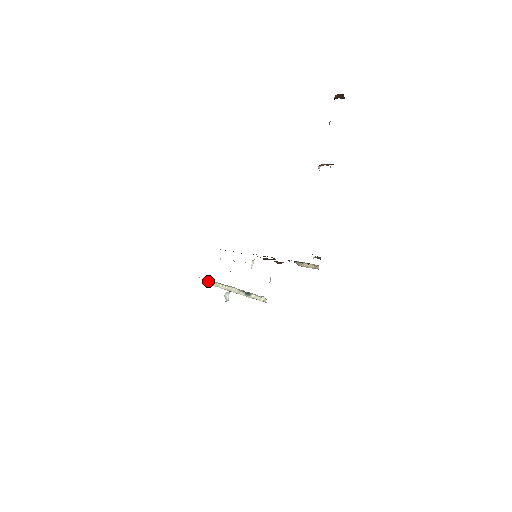
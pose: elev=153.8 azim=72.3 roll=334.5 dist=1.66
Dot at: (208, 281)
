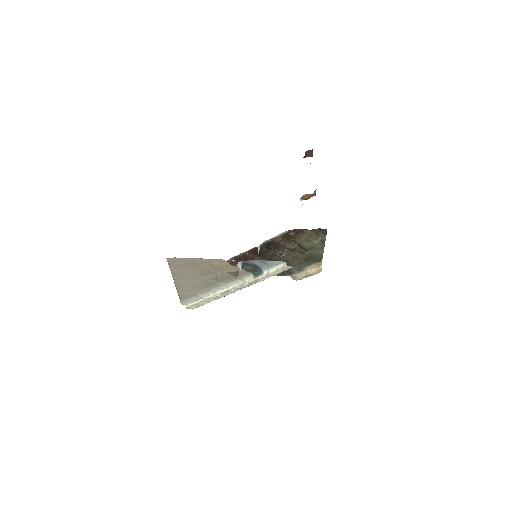
Dot at: (194, 303)
